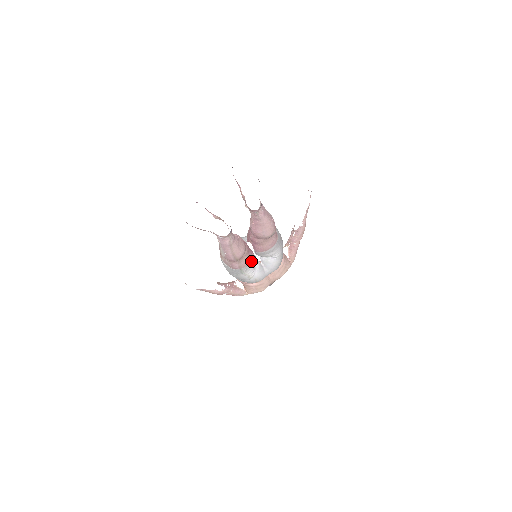
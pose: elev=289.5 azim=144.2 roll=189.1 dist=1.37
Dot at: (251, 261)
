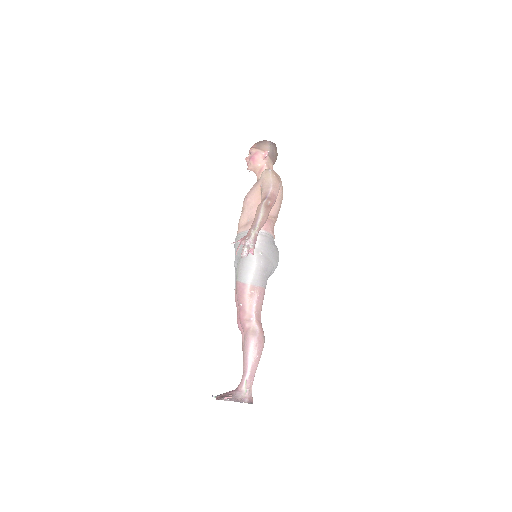
Dot at: occluded
